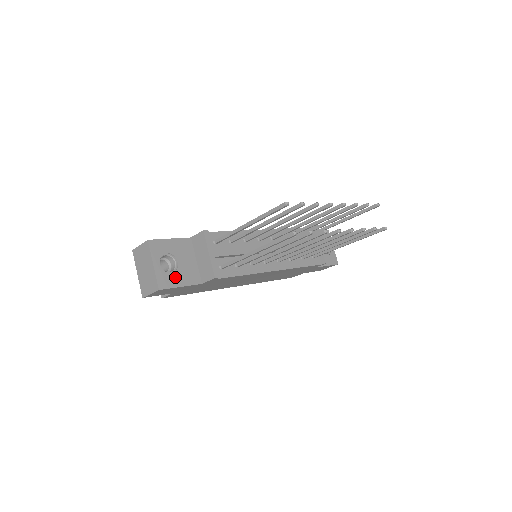
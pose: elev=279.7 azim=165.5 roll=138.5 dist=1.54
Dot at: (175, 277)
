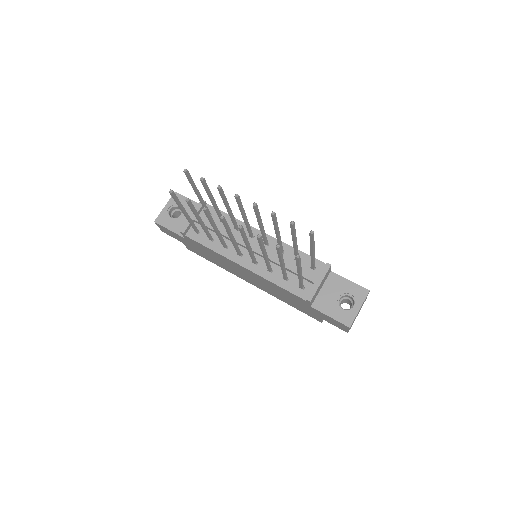
Dot at: (171, 222)
